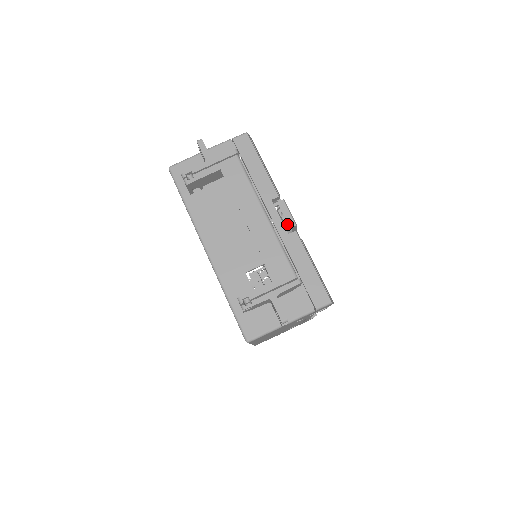
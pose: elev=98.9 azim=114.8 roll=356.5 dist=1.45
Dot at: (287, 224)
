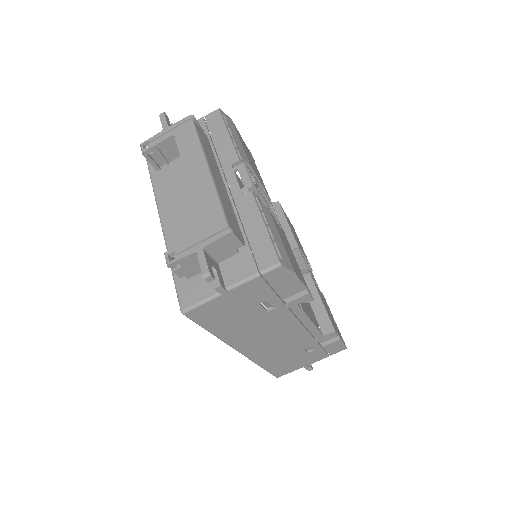
Dot at: occluded
